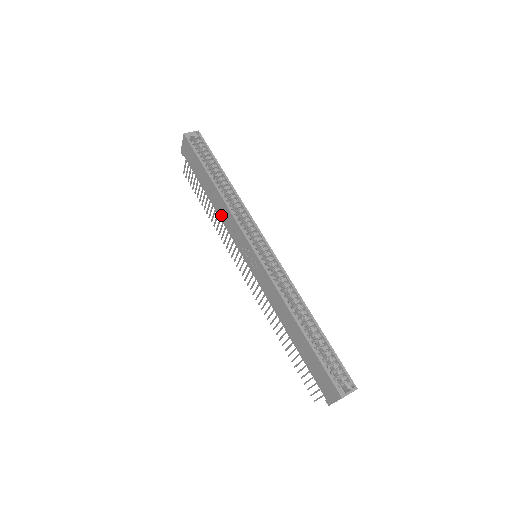
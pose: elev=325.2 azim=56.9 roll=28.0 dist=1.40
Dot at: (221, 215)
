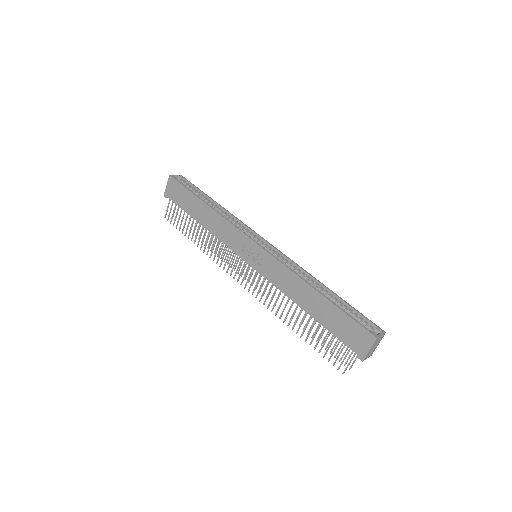
Dot at: (215, 231)
